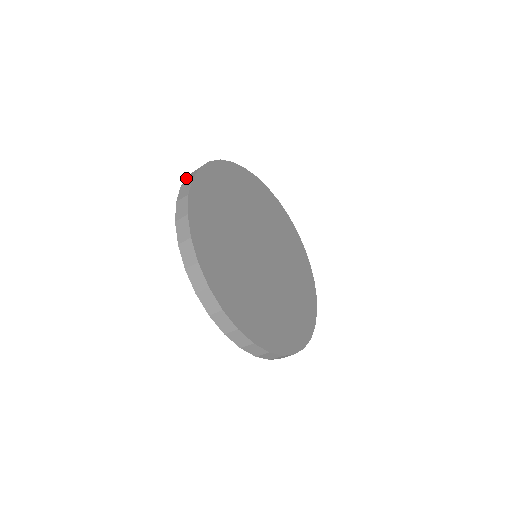
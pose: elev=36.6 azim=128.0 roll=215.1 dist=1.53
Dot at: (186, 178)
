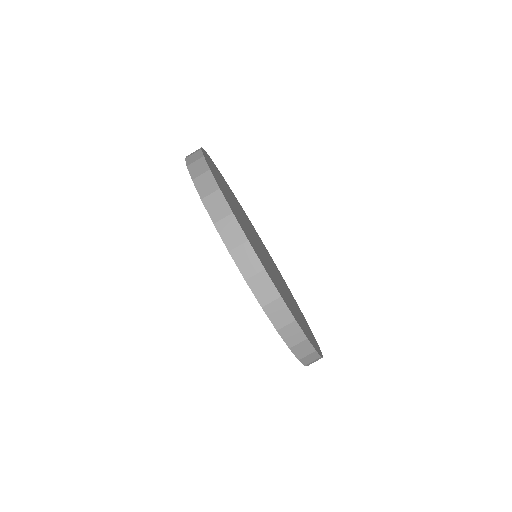
Dot at: occluded
